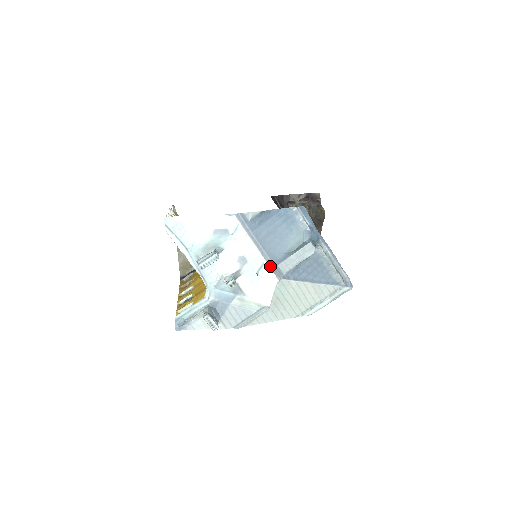
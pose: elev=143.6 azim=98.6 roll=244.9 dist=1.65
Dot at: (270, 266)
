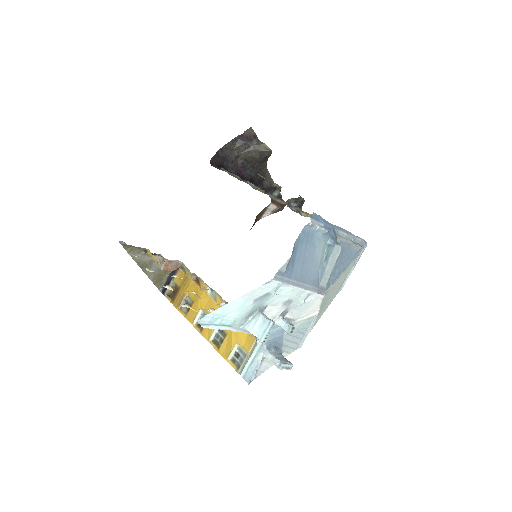
Dot at: (315, 292)
